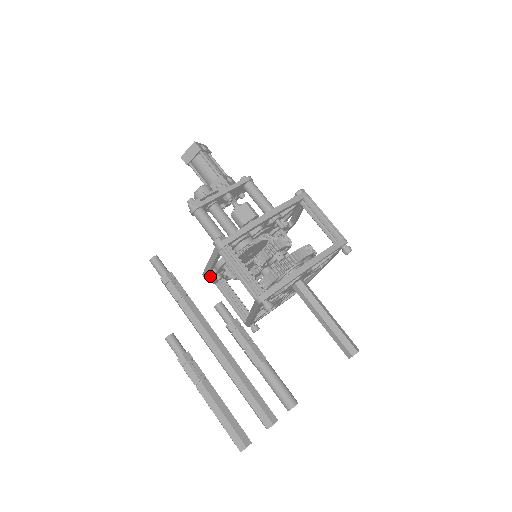
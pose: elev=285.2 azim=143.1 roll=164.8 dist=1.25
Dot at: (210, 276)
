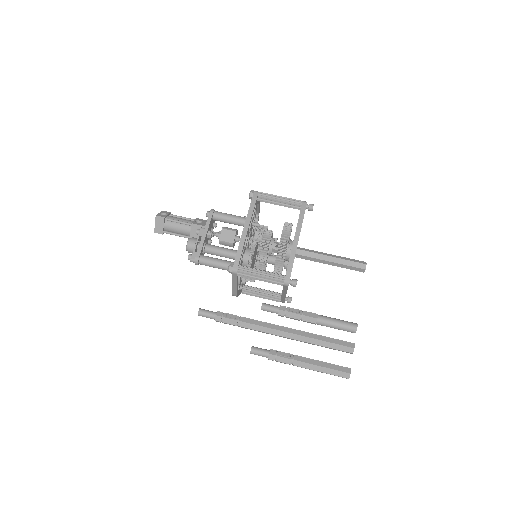
Dot at: (237, 292)
